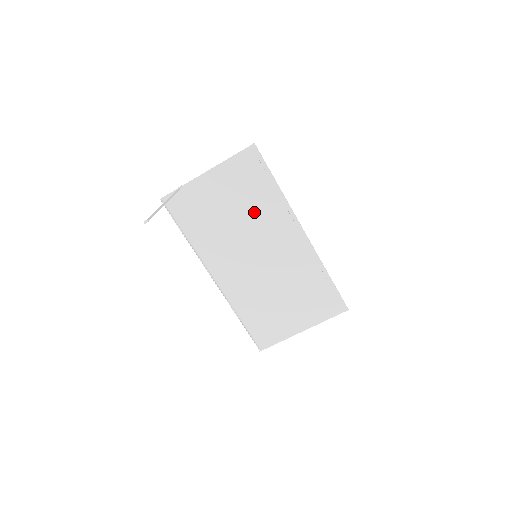
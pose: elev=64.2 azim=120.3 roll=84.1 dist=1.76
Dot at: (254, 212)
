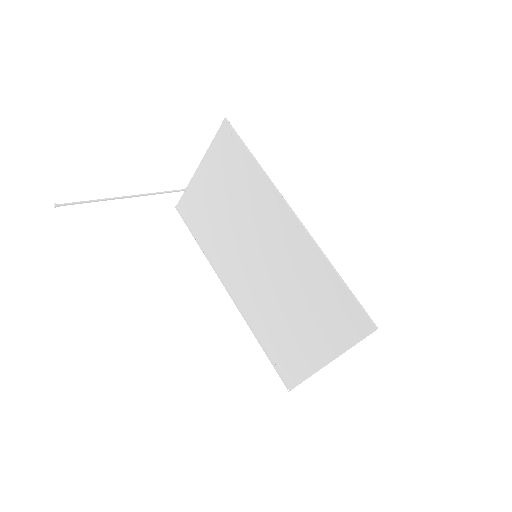
Dot at: (243, 200)
